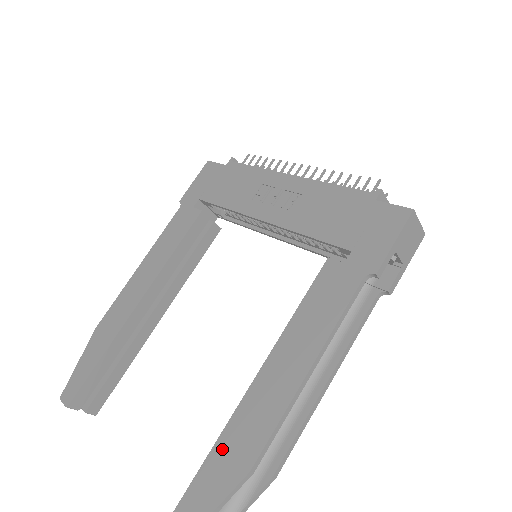
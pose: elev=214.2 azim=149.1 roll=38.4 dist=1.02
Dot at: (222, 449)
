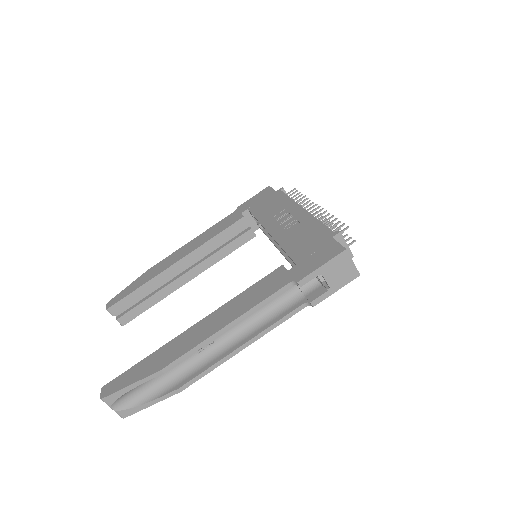
Dot at: (157, 354)
